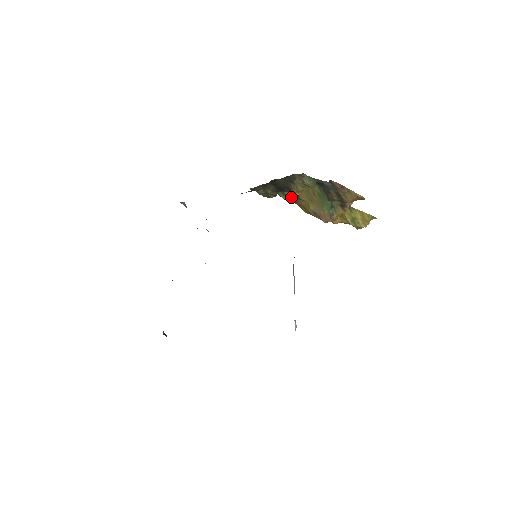
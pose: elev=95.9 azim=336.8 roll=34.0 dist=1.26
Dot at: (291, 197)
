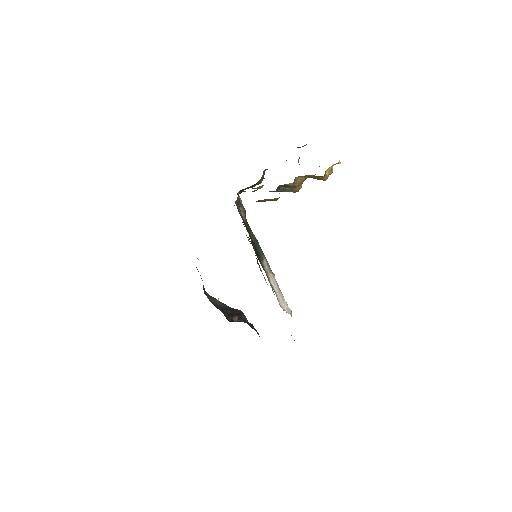
Dot at: occluded
